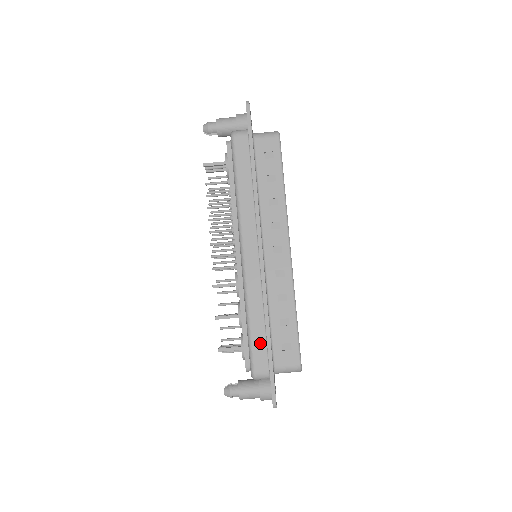
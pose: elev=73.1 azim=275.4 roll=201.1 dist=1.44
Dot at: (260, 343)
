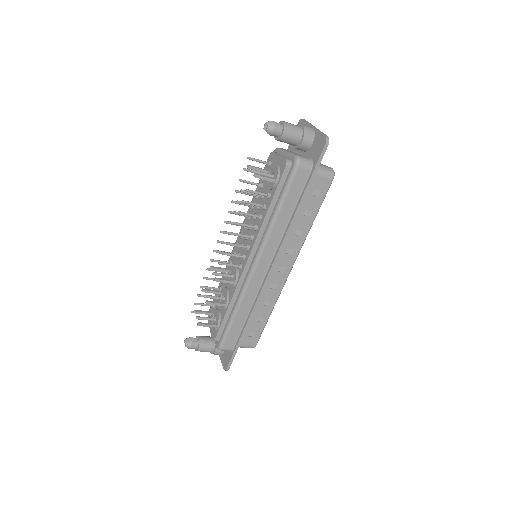
Dot at: (236, 331)
